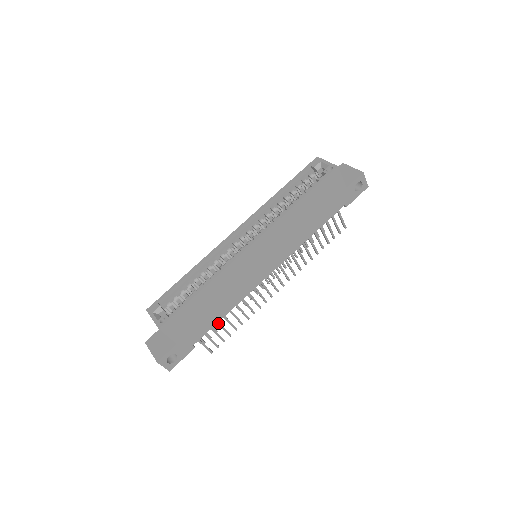
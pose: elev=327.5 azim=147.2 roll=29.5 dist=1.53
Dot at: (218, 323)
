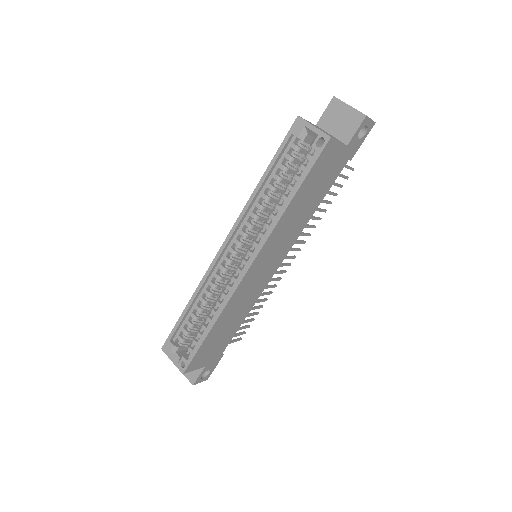
Dot at: occluded
